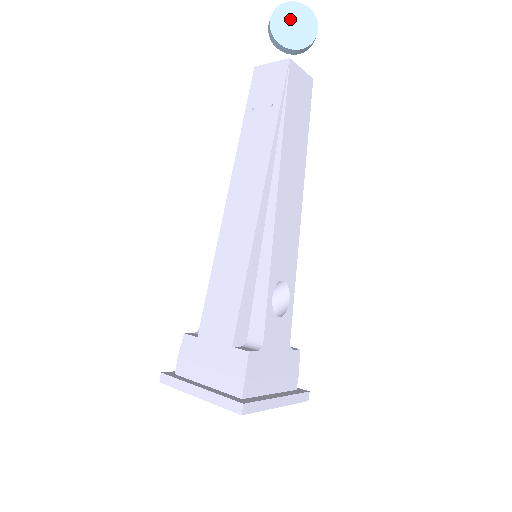
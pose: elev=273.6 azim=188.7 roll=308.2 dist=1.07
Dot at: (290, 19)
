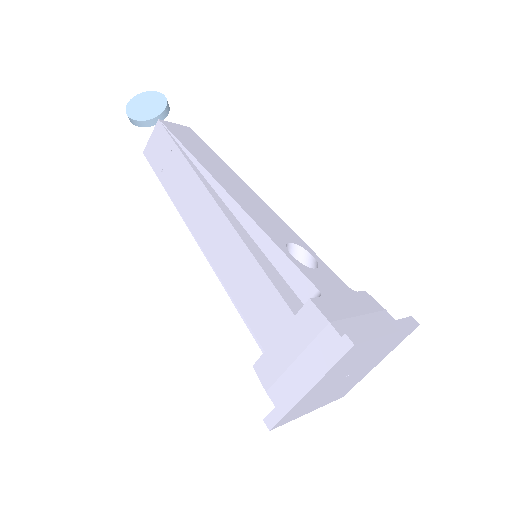
Dot at: (140, 105)
